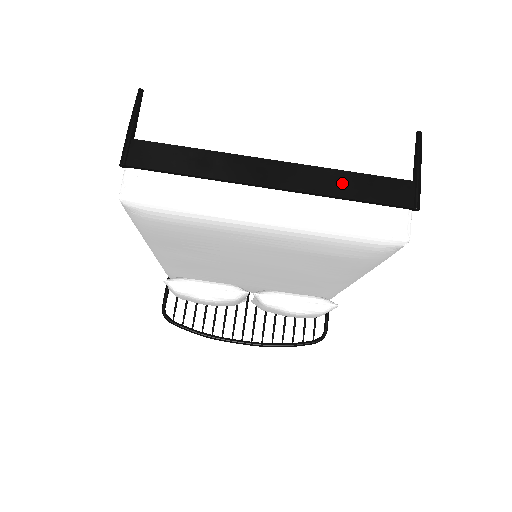
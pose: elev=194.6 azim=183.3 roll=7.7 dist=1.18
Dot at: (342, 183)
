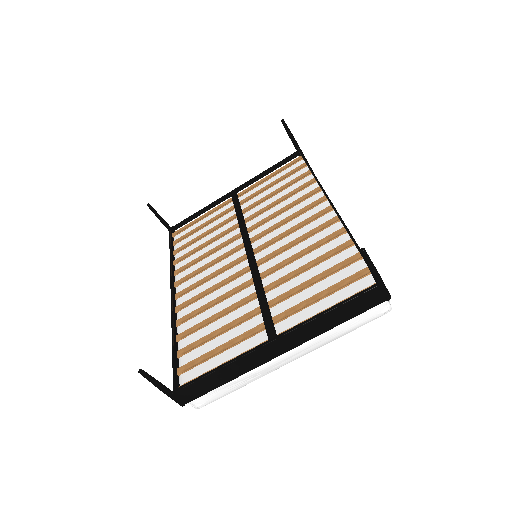
Dot at: (326, 322)
